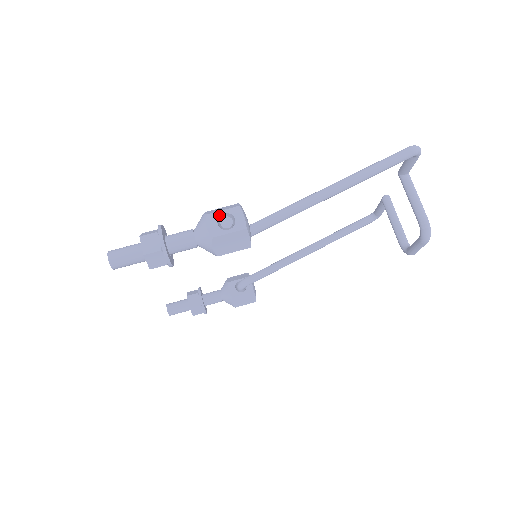
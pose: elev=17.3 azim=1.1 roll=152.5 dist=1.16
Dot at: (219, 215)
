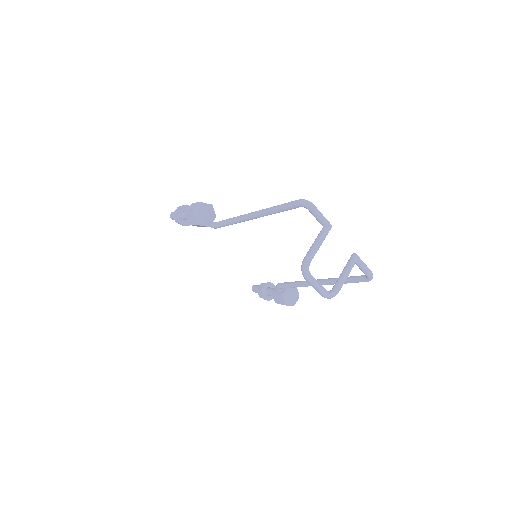
Dot at: (194, 204)
